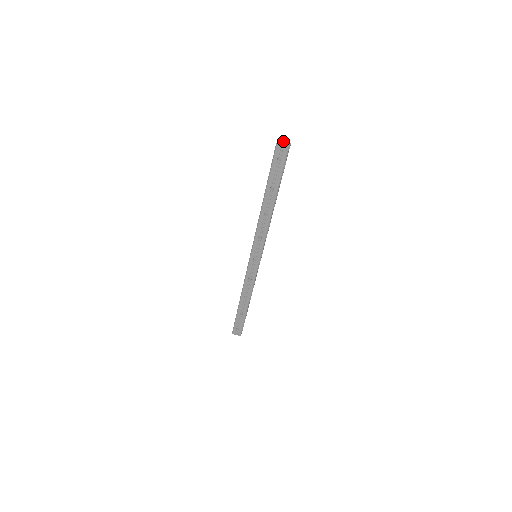
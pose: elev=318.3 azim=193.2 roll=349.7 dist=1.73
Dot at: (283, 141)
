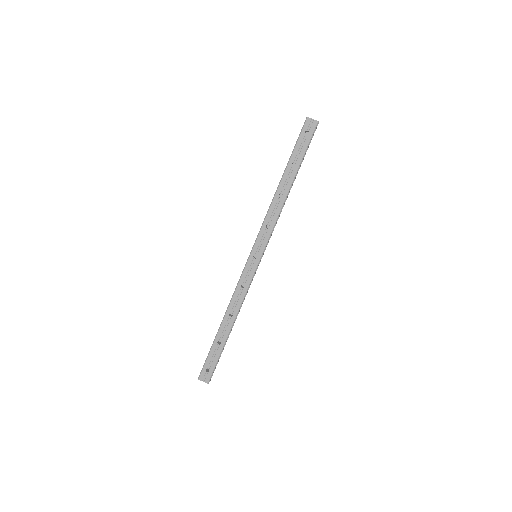
Dot at: occluded
